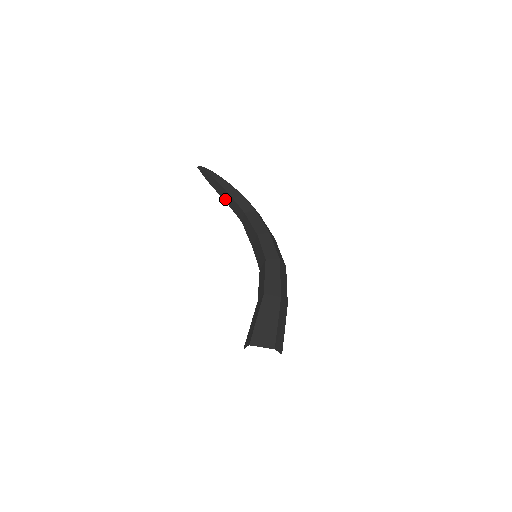
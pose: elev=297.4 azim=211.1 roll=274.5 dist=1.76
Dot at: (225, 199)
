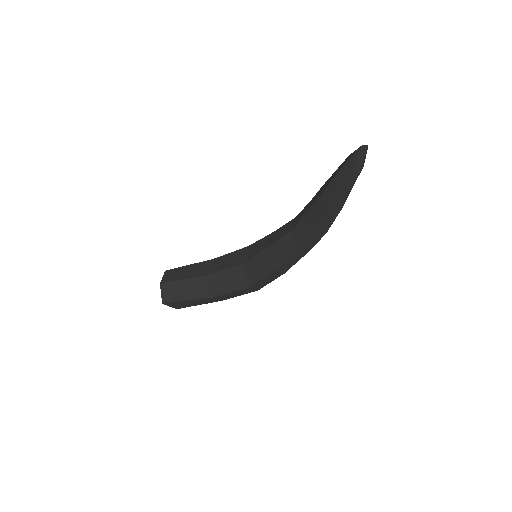
Dot at: (315, 208)
